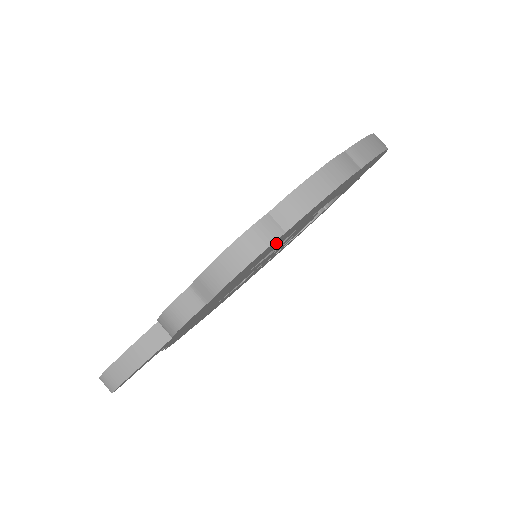
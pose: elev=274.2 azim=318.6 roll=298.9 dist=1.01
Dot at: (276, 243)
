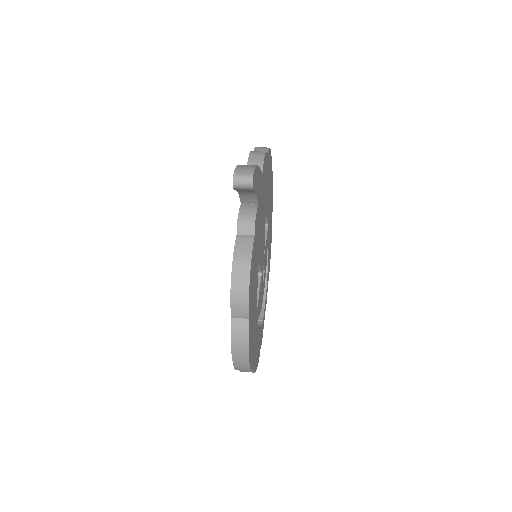
Dot at: occluded
